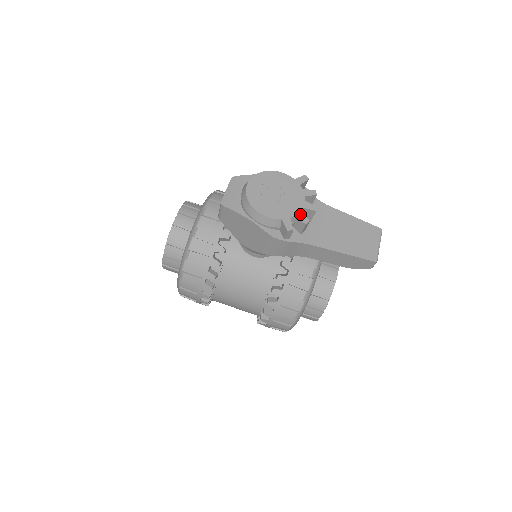
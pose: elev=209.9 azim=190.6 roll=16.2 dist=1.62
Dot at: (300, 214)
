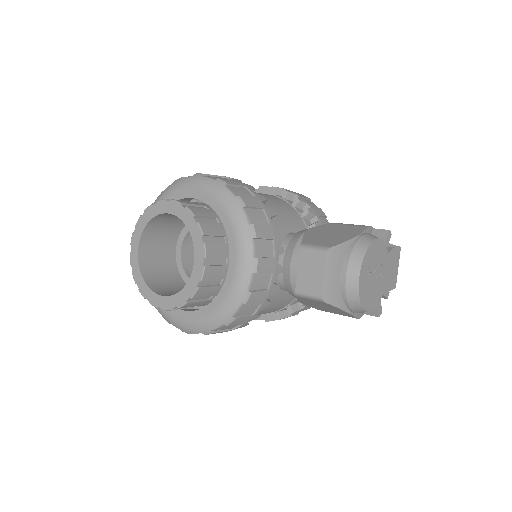
Dot at: (386, 289)
